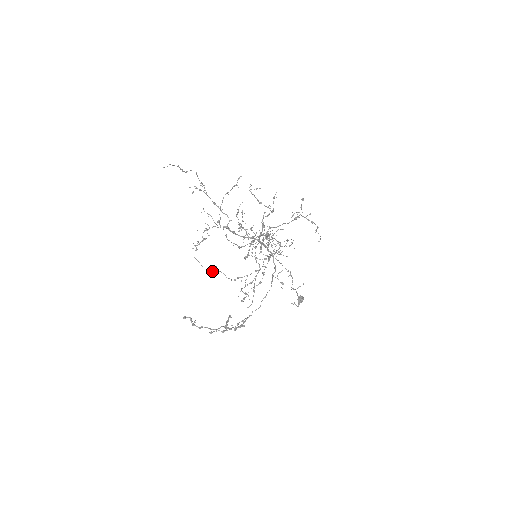
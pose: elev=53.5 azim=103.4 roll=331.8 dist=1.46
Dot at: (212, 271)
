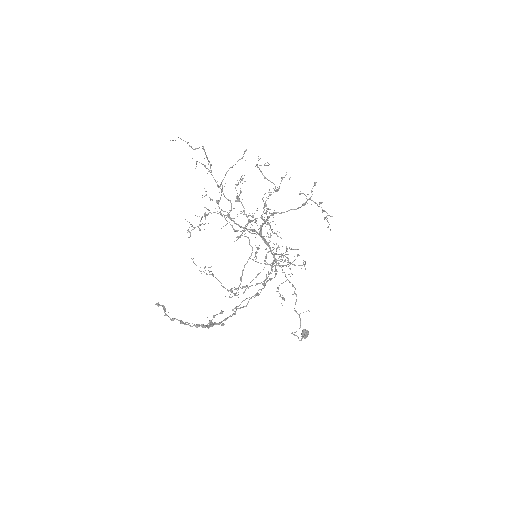
Dot at: occluded
